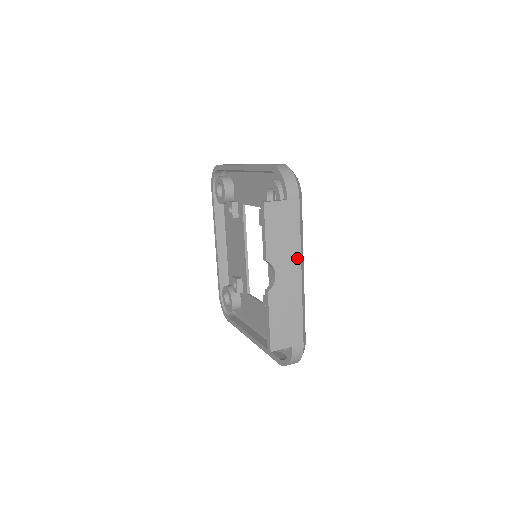
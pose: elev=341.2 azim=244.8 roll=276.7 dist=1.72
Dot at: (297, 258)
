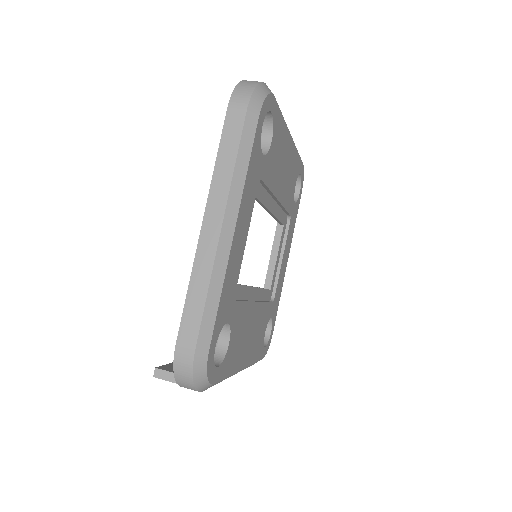
Dot at: occluded
